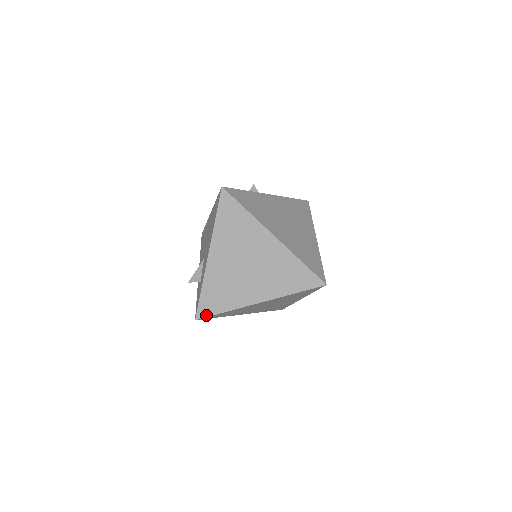
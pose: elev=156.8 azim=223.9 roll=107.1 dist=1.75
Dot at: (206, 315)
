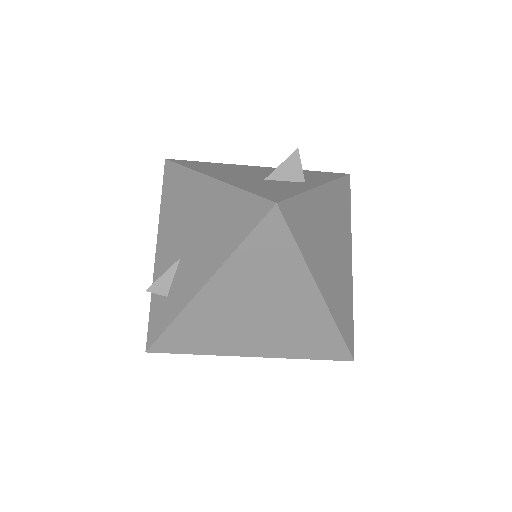
Dot at: (166, 351)
